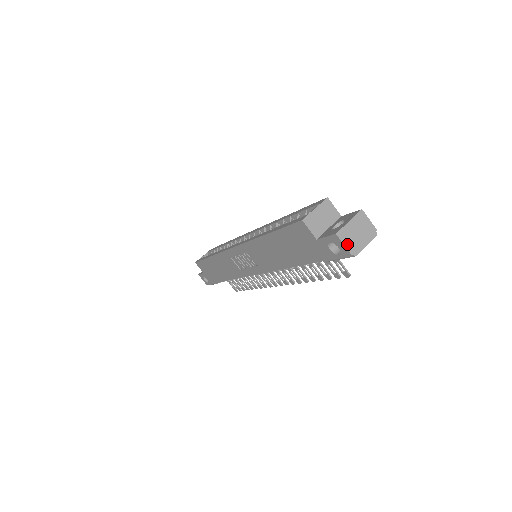
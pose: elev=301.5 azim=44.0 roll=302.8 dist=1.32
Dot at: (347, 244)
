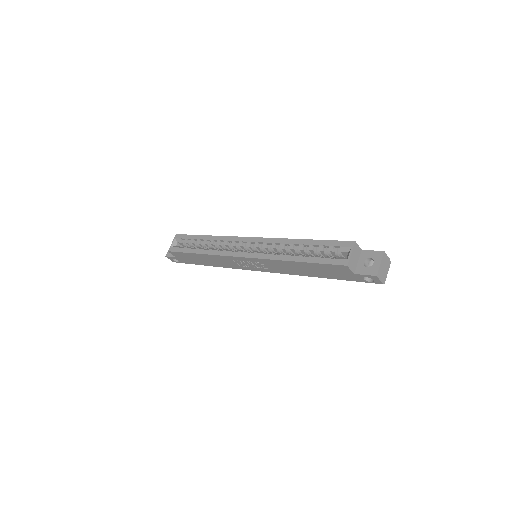
Dot at: (381, 279)
